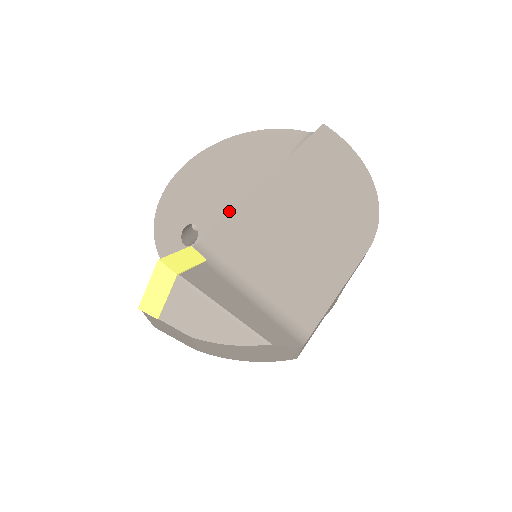
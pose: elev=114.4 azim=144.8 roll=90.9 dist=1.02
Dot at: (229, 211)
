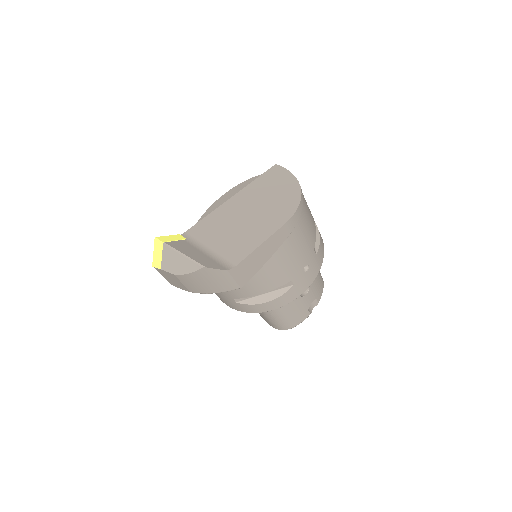
Dot at: occluded
